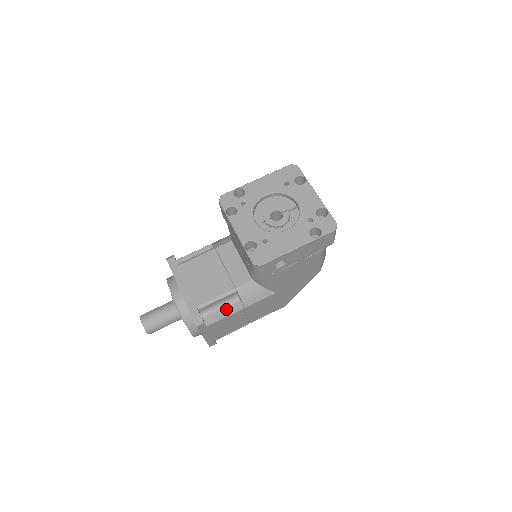
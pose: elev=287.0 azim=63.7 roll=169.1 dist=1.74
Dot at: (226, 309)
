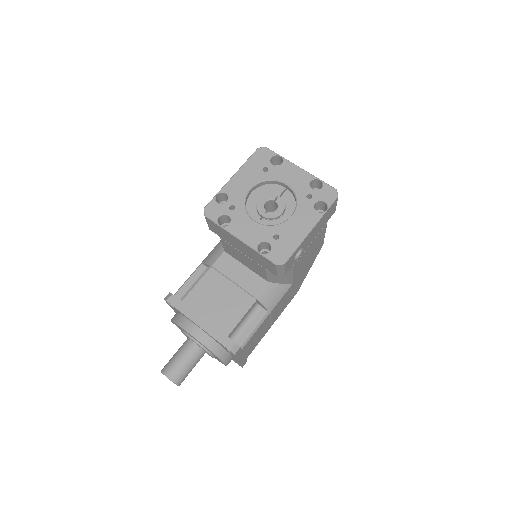
Dot at: (253, 323)
